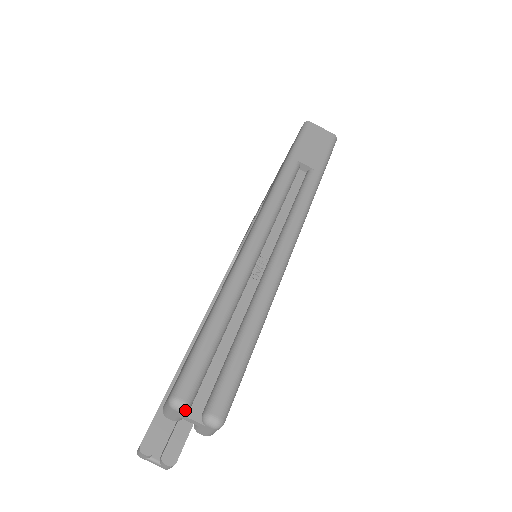
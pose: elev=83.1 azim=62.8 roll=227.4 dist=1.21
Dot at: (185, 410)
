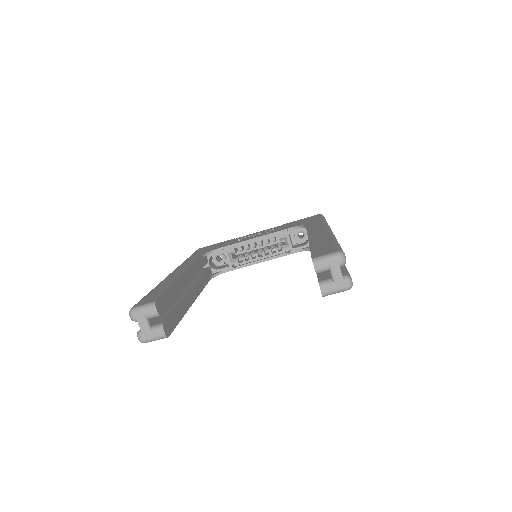
Dot at: (344, 264)
